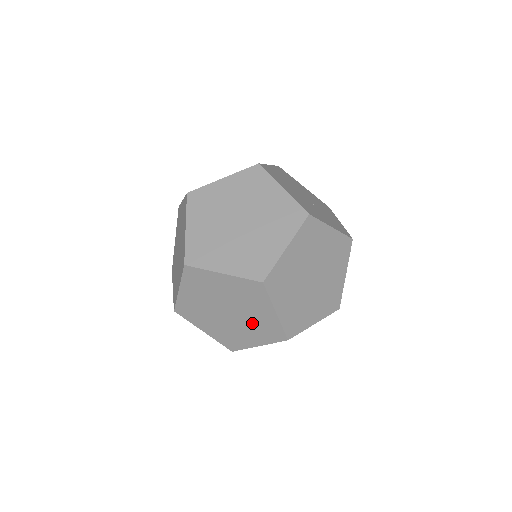
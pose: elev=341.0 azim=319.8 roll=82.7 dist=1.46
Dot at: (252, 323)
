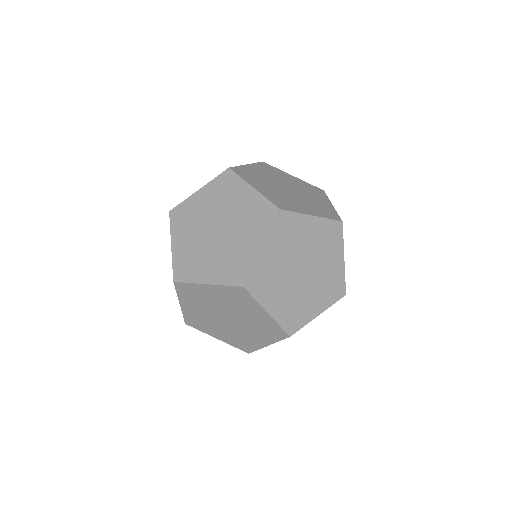
Dot at: occluded
